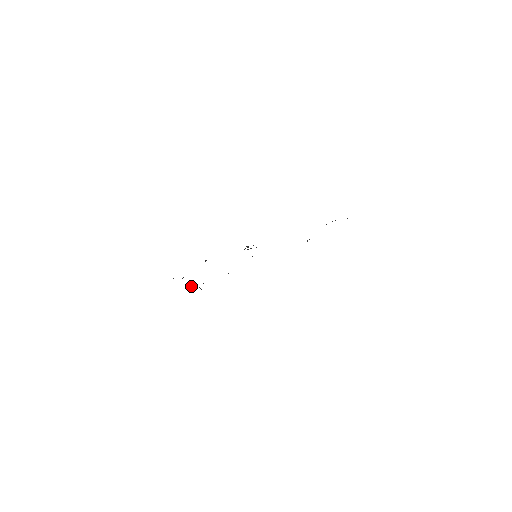
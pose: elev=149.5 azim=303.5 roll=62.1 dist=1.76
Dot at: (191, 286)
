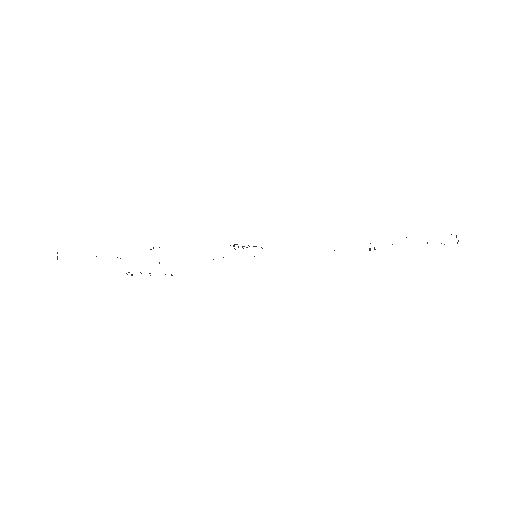
Dot at: (127, 274)
